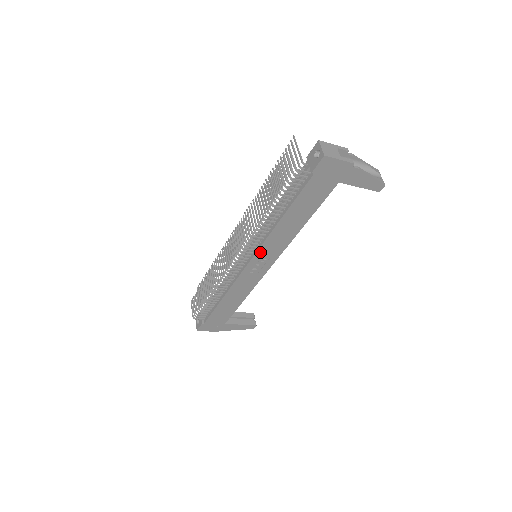
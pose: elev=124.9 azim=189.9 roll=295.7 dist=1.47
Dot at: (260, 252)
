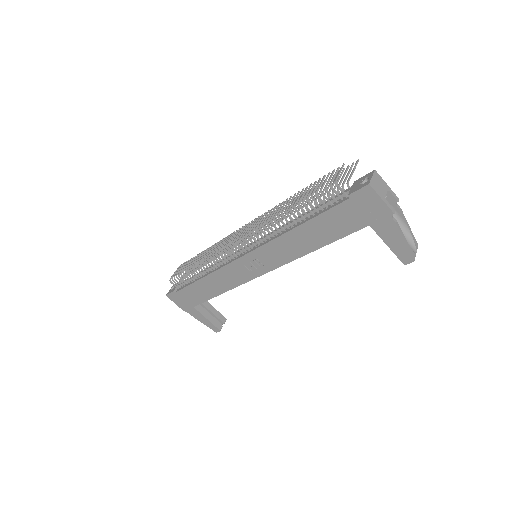
Dot at: (260, 251)
